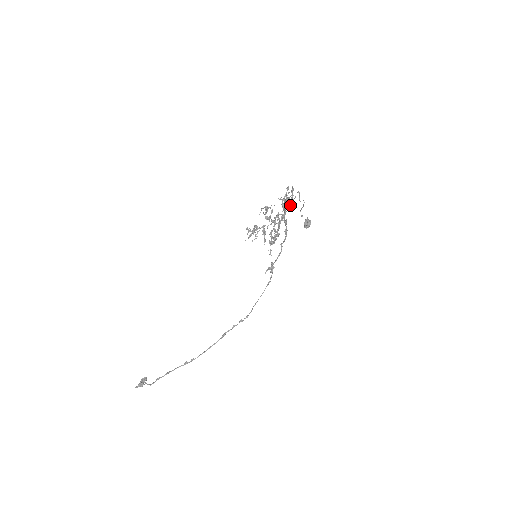
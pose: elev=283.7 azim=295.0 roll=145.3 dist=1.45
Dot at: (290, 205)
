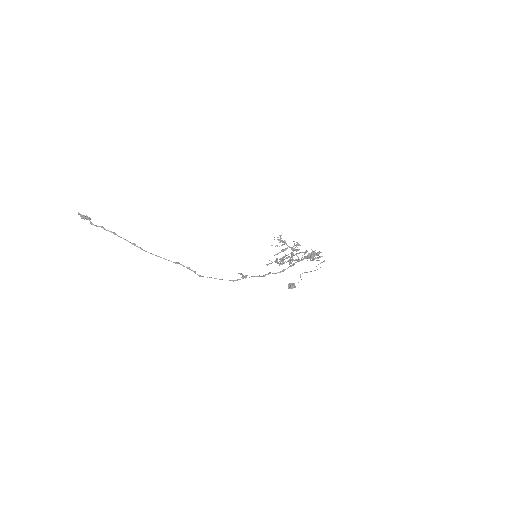
Dot at: (310, 260)
